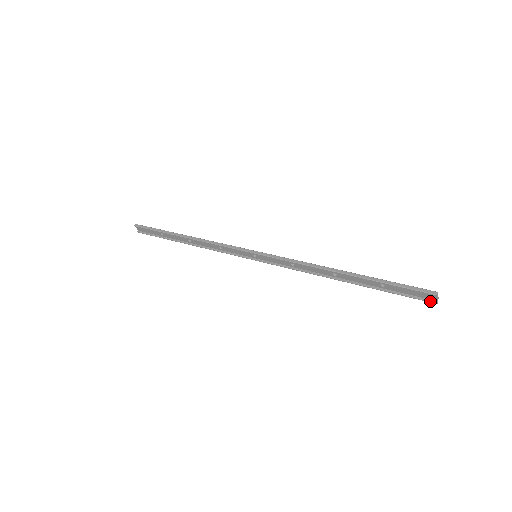
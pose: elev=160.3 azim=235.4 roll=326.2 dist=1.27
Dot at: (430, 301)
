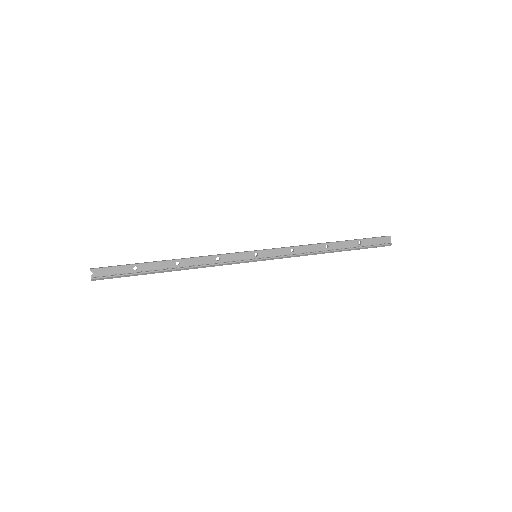
Dot at: (388, 243)
